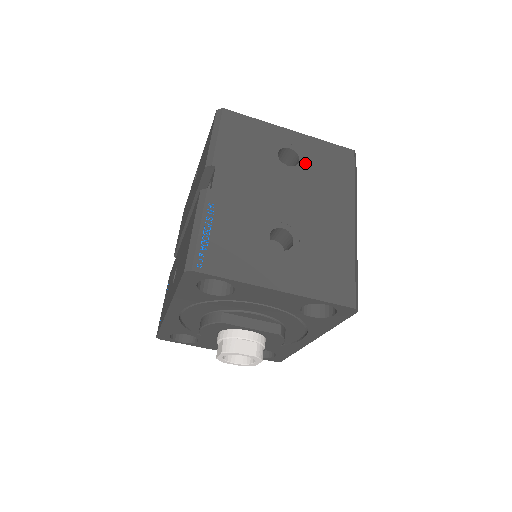
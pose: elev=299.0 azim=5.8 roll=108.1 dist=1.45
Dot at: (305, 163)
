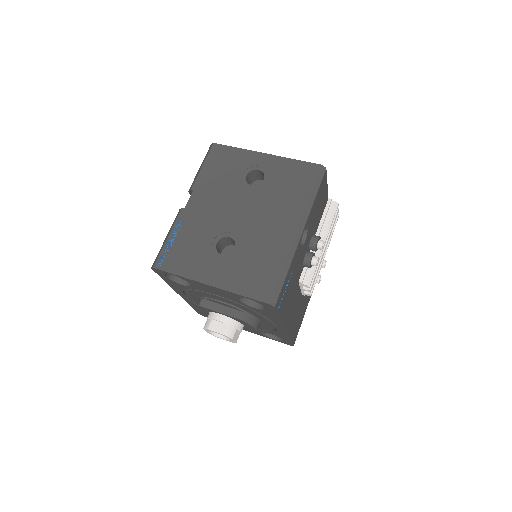
Dot at: (268, 181)
